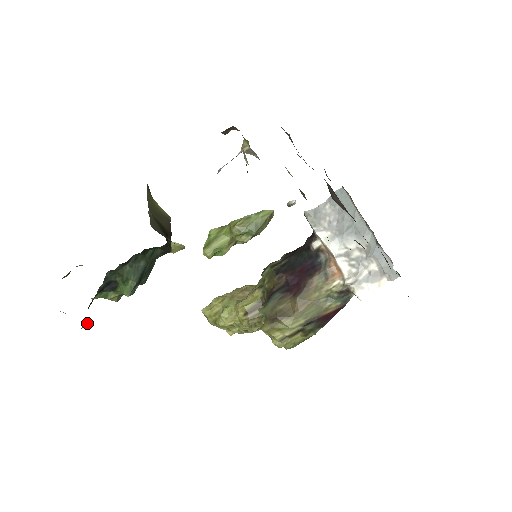
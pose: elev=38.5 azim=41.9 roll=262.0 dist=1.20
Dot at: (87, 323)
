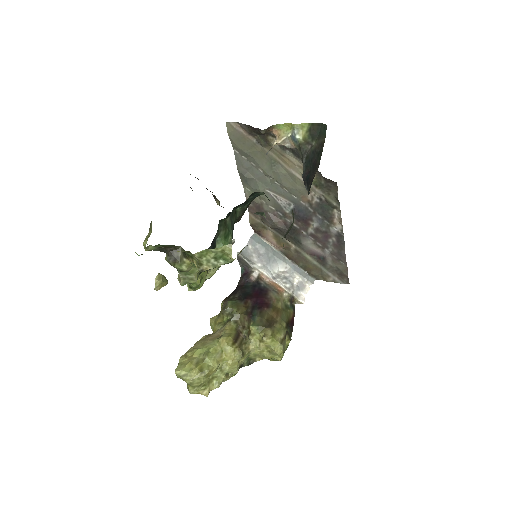
Dot at: (241, 250)
